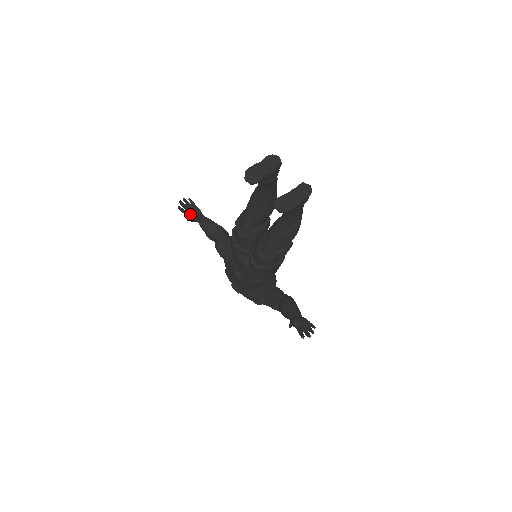
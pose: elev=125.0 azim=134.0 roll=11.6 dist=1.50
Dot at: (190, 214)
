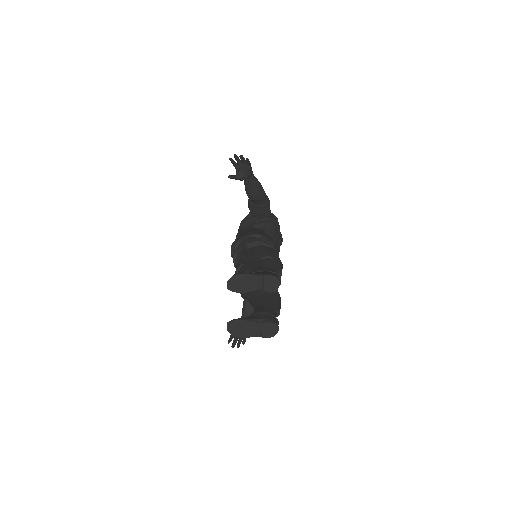
Dot at: (238, 170)
